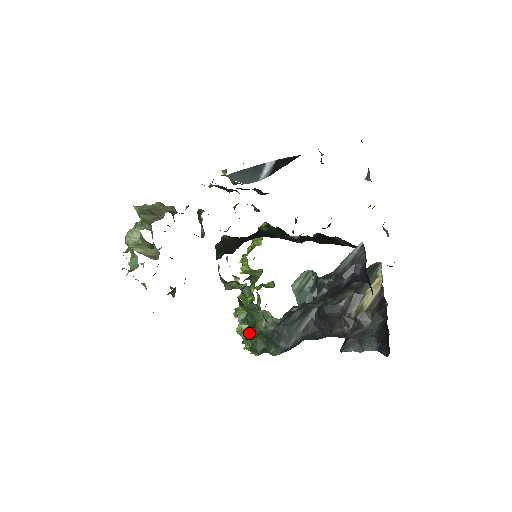
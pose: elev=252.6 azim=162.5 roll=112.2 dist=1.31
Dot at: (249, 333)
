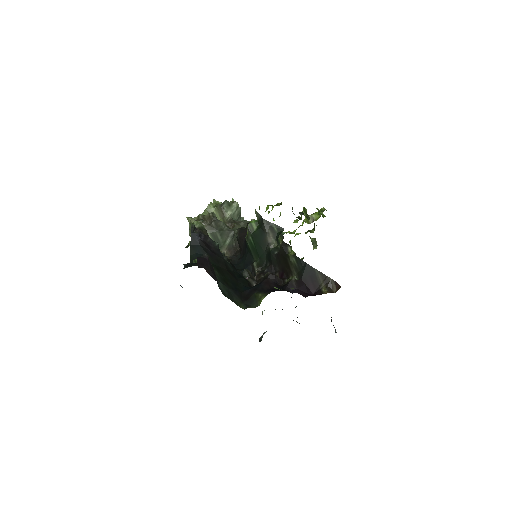
Dot at: occluded
